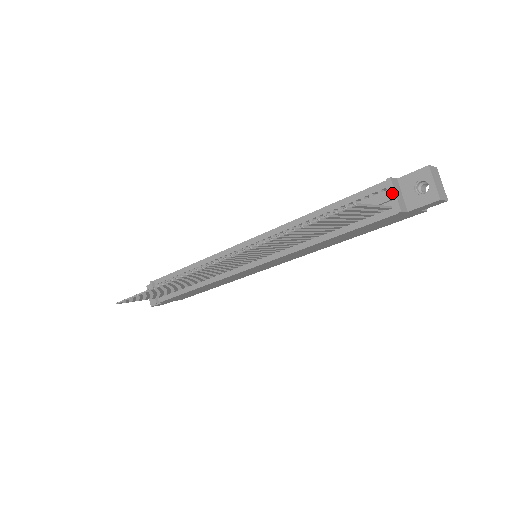
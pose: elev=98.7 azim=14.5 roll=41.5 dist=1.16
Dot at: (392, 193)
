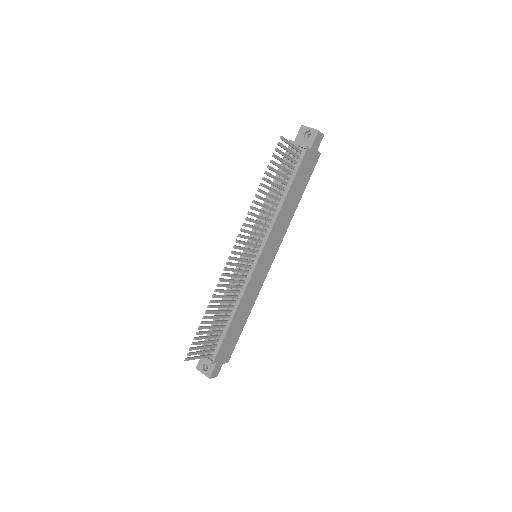
Dot at: (296, 144)
